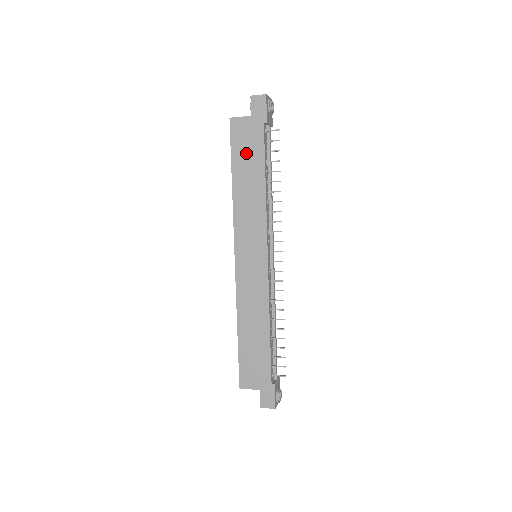
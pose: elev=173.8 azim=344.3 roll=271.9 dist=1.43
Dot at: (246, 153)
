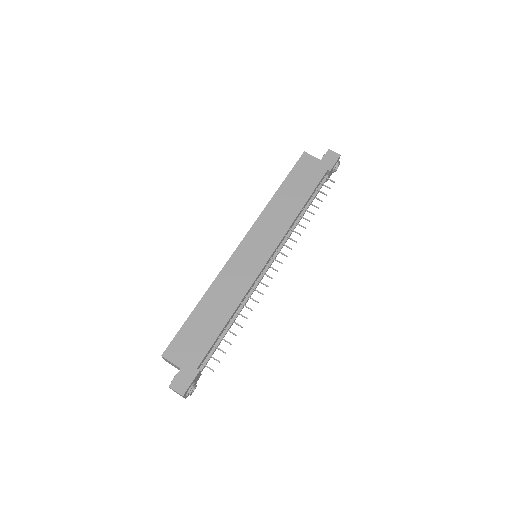
Dot at: (302, 179)
